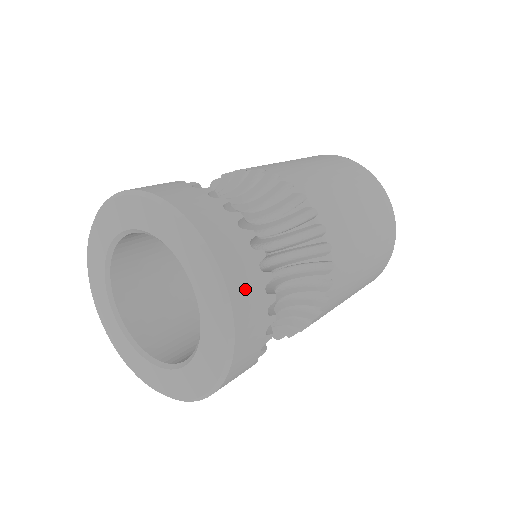
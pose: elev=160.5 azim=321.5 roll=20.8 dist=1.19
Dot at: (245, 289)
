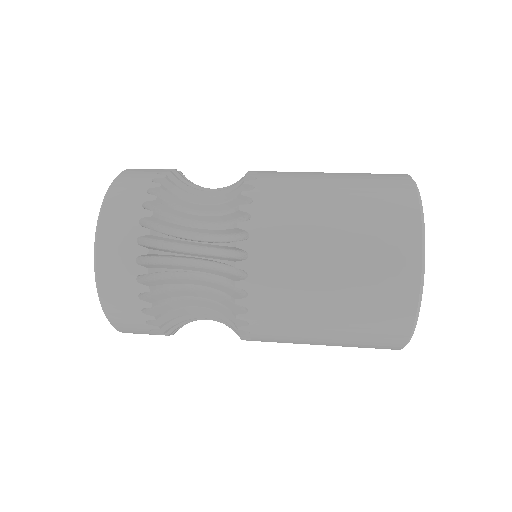
Dot at: (123, 316)
